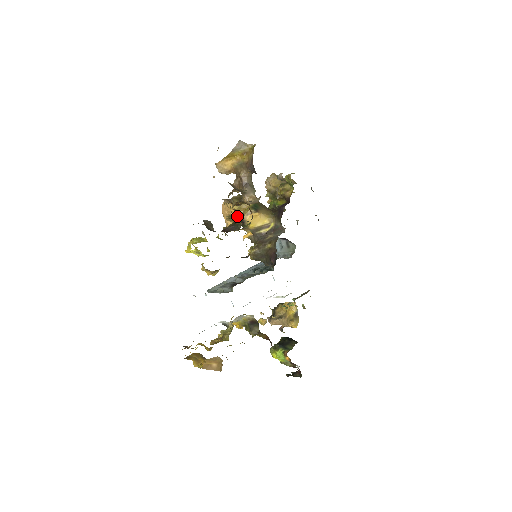
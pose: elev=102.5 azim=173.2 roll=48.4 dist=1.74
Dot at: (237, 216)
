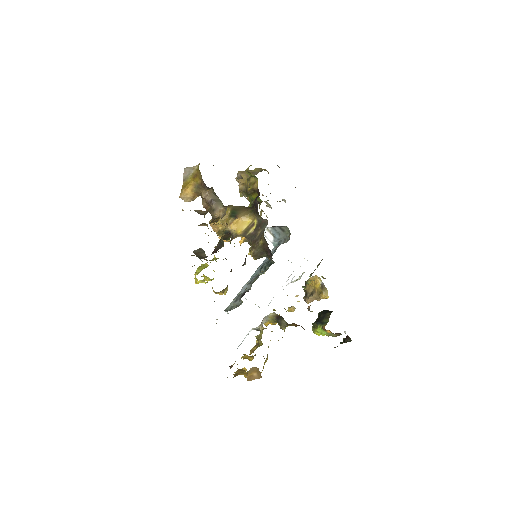
Dot at: (224, 229)
